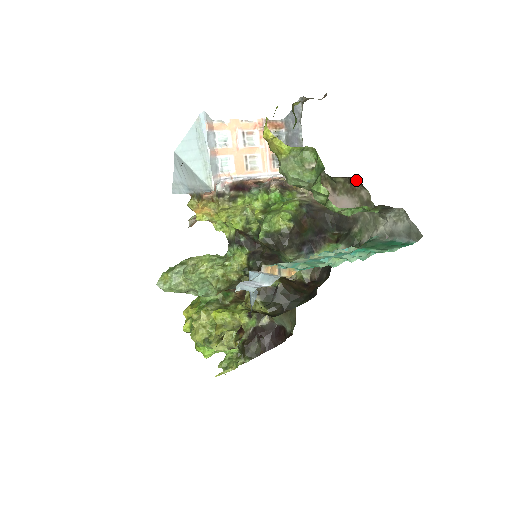
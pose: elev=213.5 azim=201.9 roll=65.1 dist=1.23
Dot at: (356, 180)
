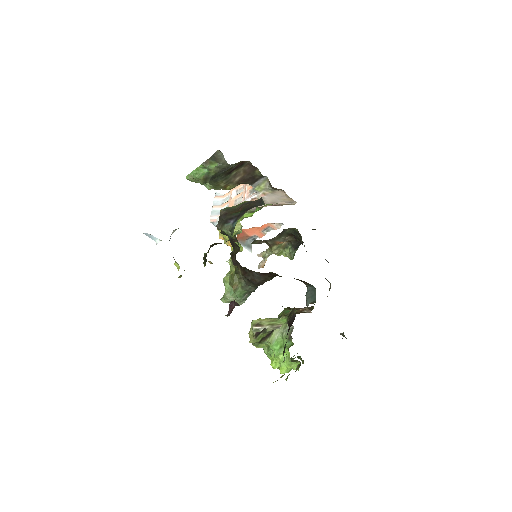
Dot at: (250, 163)
